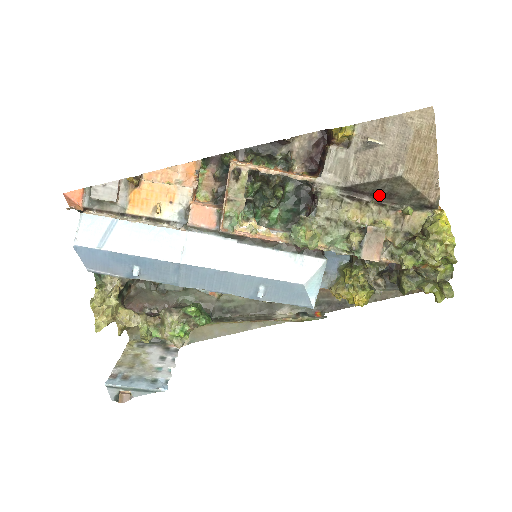
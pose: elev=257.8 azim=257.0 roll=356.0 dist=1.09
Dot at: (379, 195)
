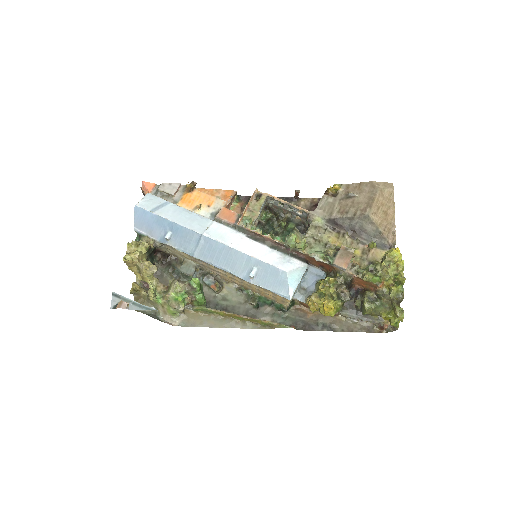
Dot at: (353, 230)
